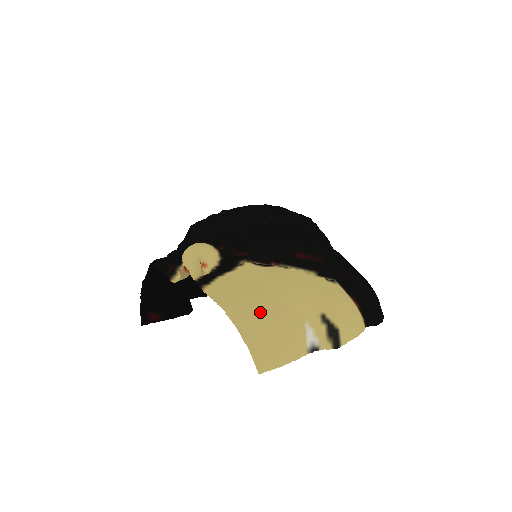
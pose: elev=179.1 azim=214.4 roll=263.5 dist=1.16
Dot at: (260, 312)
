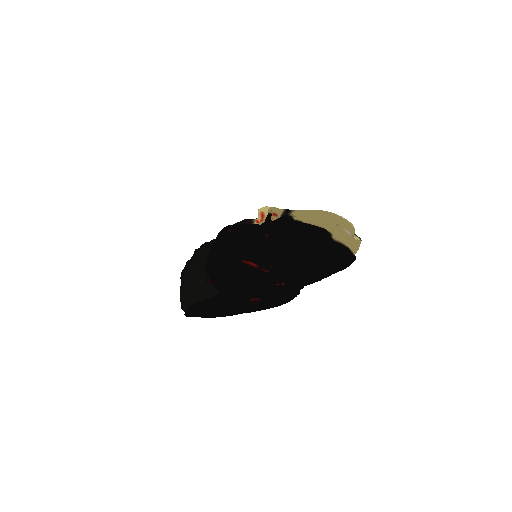
Dot at: (330, 215)
